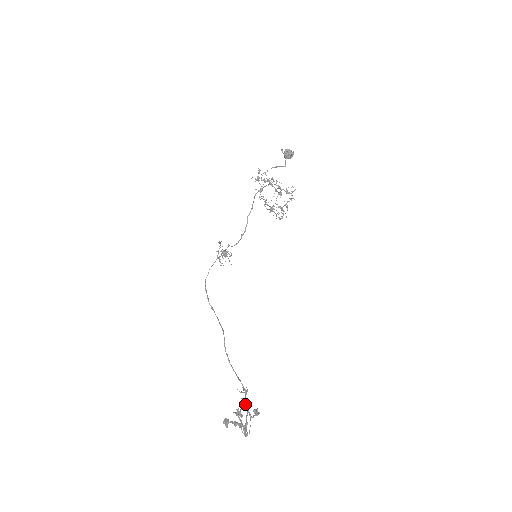
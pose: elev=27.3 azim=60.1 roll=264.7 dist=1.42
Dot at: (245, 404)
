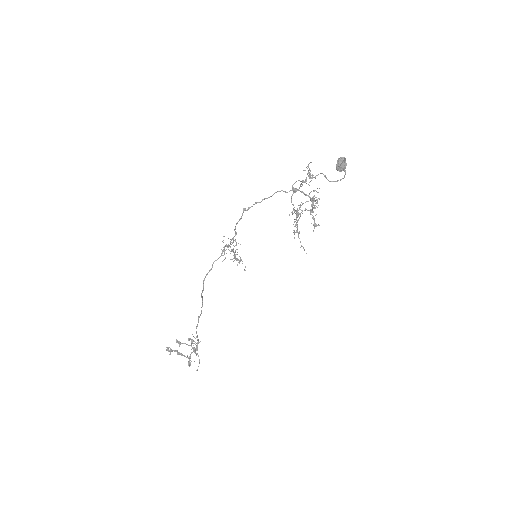
Dot at: (194, 348)
